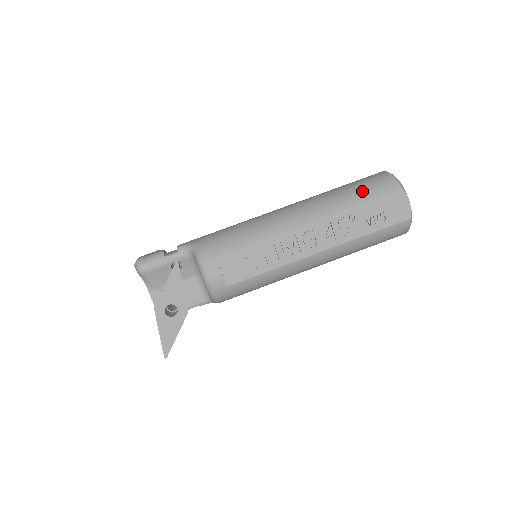
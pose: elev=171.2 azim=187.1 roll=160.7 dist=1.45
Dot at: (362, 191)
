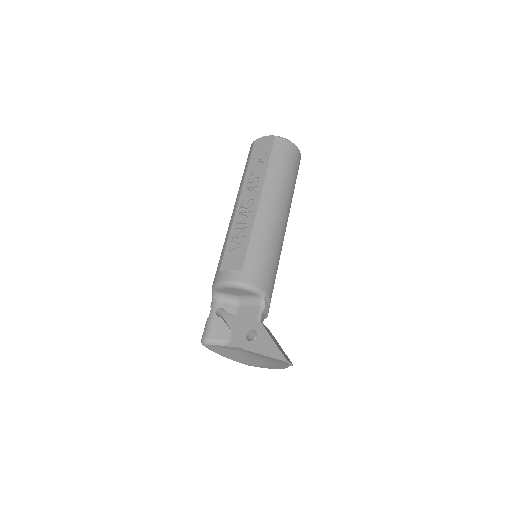
Dot at: (245, 167)
